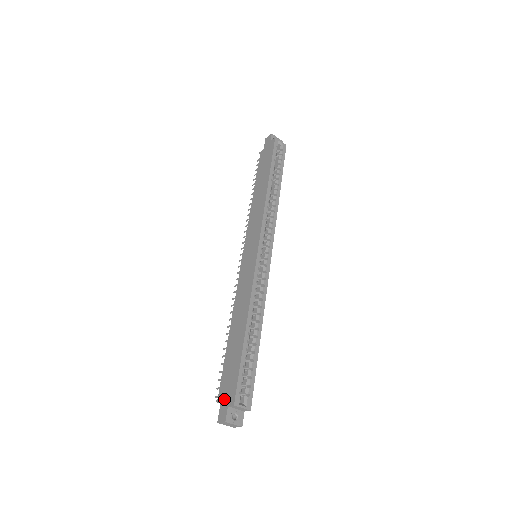
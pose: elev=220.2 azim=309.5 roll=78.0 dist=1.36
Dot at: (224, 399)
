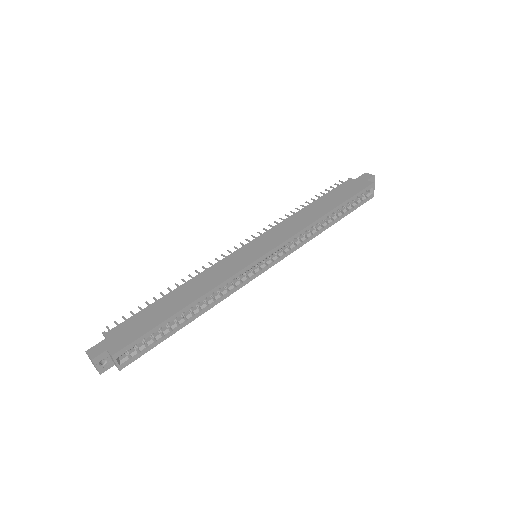
Dot at: (110, 340)
